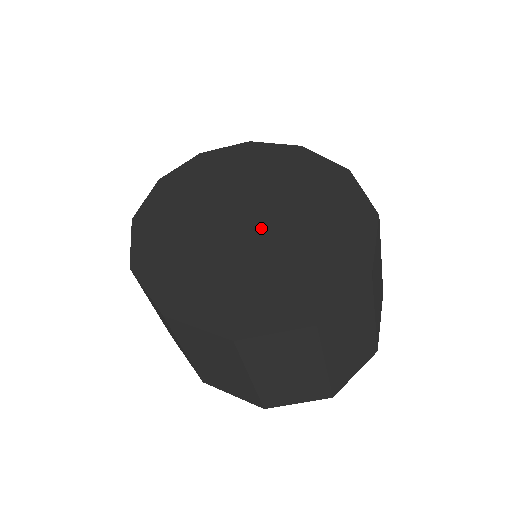
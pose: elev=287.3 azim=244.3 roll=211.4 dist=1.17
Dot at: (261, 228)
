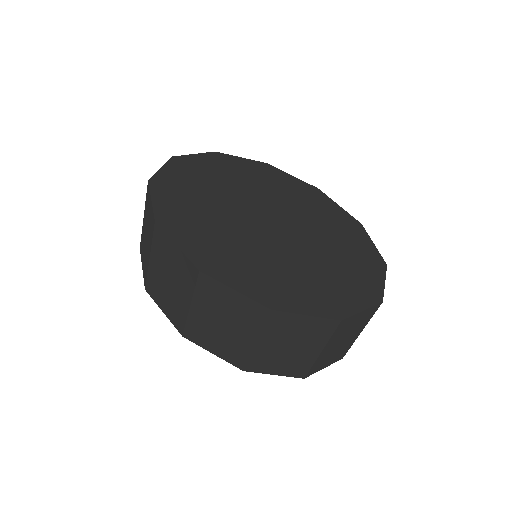
Dot at: (291, 232)
